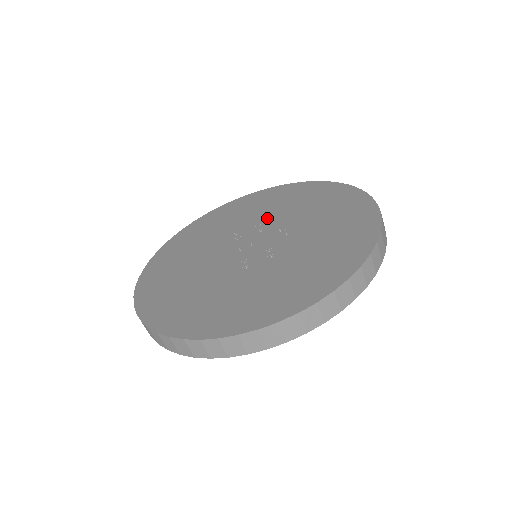
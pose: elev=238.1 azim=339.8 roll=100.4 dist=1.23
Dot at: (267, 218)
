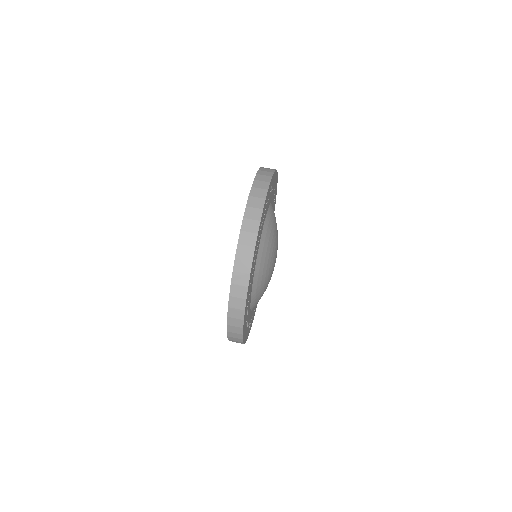
Dot at: occluded
